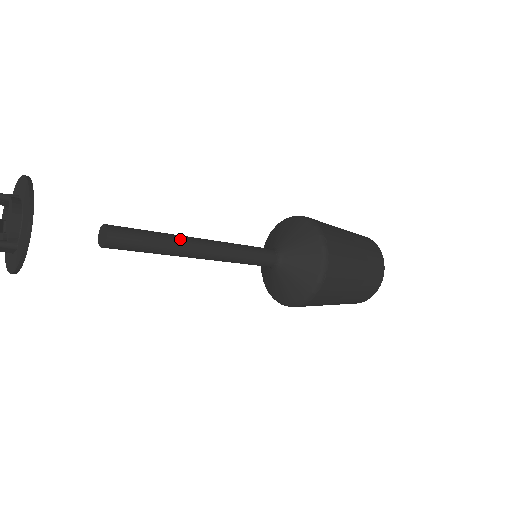
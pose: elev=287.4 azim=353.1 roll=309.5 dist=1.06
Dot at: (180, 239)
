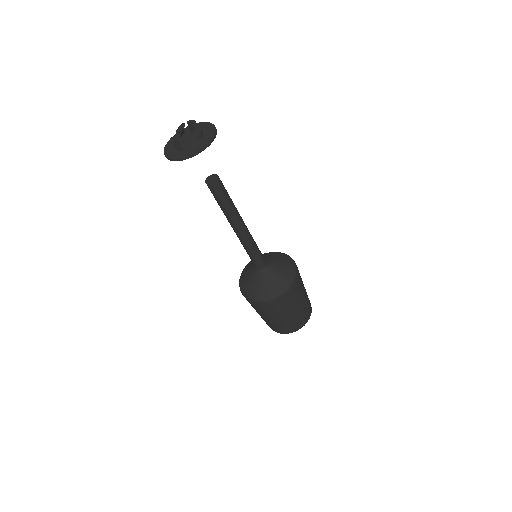
Dot at: (238, 213)
